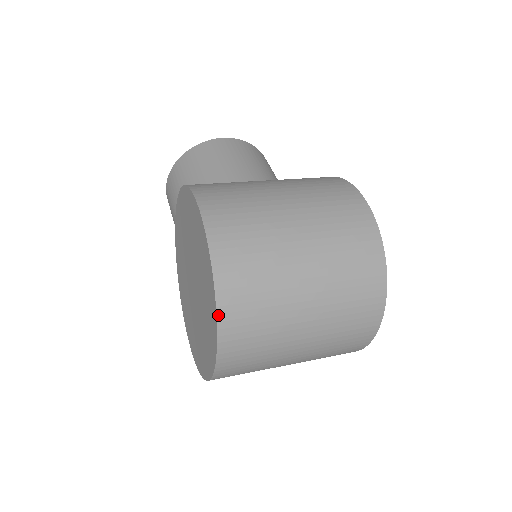
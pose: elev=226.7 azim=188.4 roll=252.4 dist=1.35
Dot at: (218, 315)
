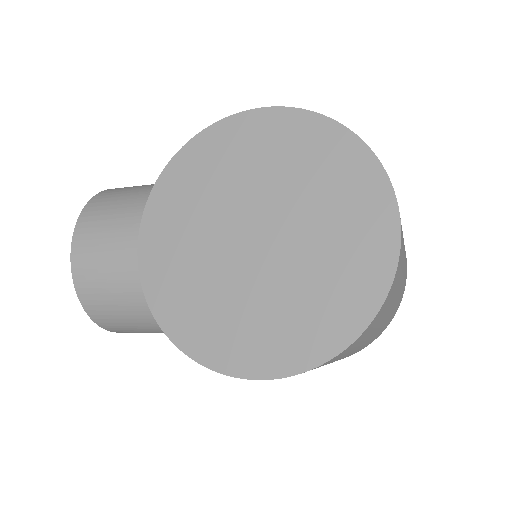
Dot at: (376, 156)
